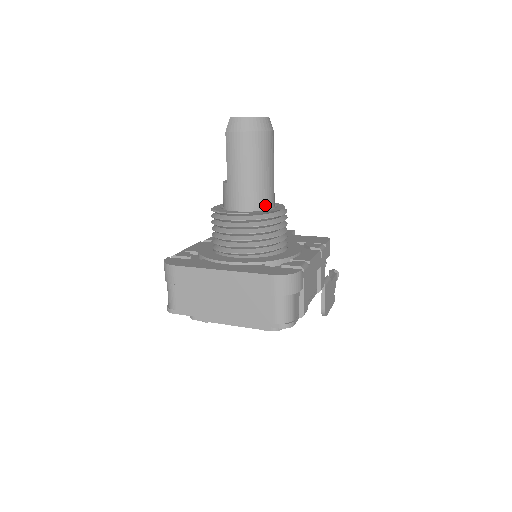
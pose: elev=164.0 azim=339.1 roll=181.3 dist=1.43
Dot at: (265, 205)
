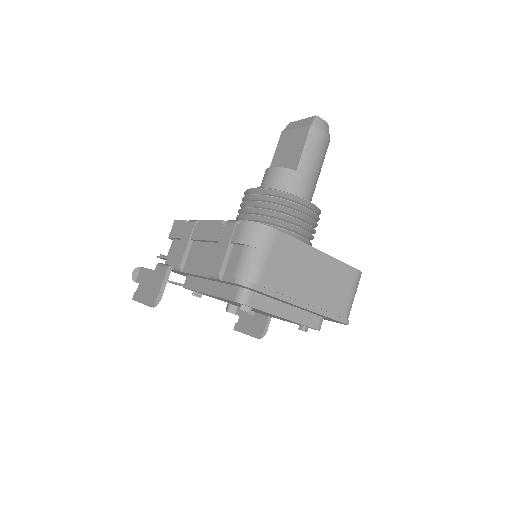
Dot at: occluded
